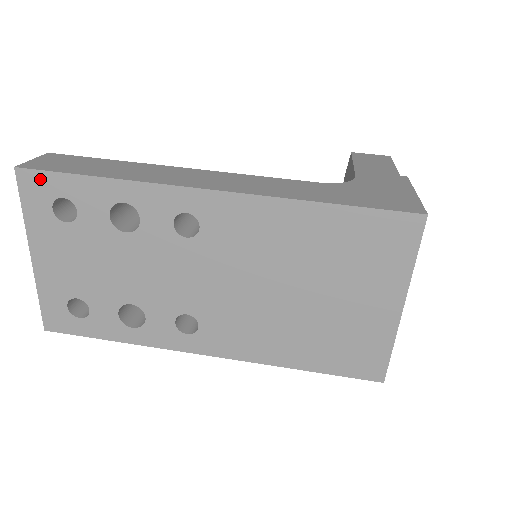
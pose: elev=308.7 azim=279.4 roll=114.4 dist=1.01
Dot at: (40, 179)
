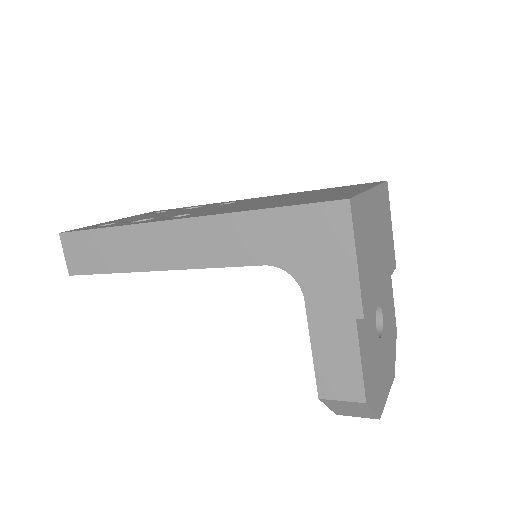
Dot at: occluded
